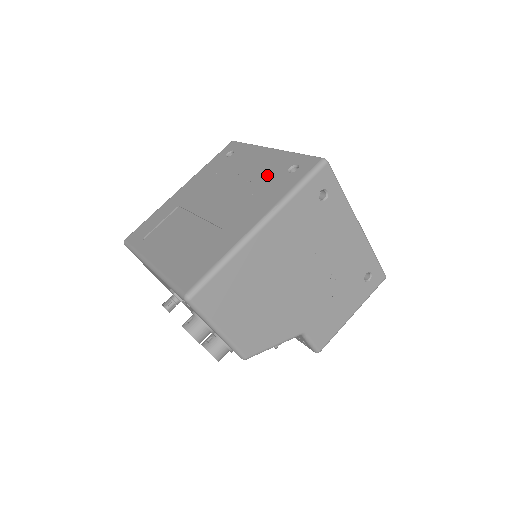
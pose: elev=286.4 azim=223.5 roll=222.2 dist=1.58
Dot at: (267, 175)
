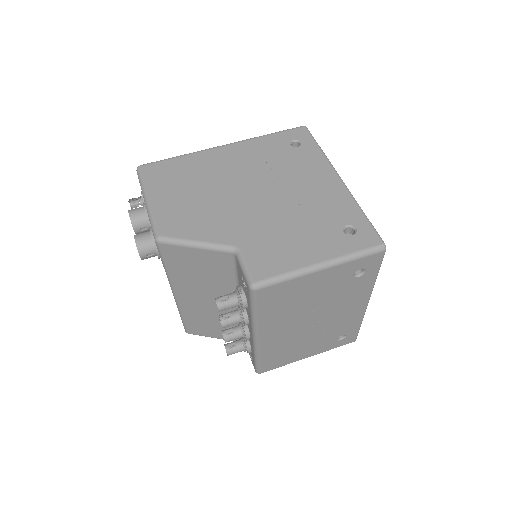
Dot at: occluded
